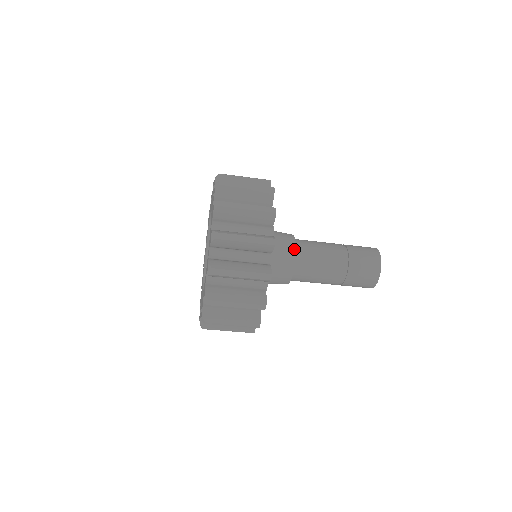
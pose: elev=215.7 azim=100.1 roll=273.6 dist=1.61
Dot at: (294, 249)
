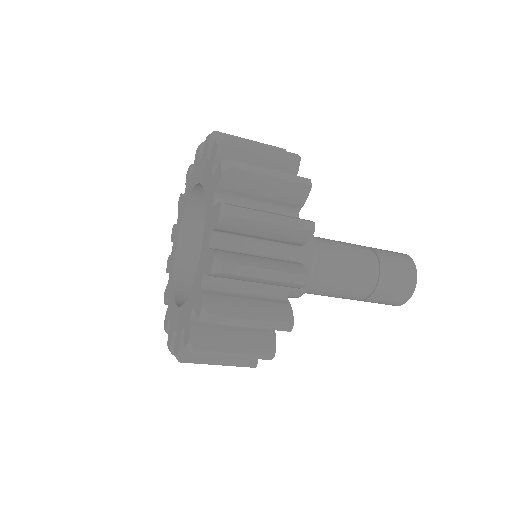
Dot at: (312, 236)
